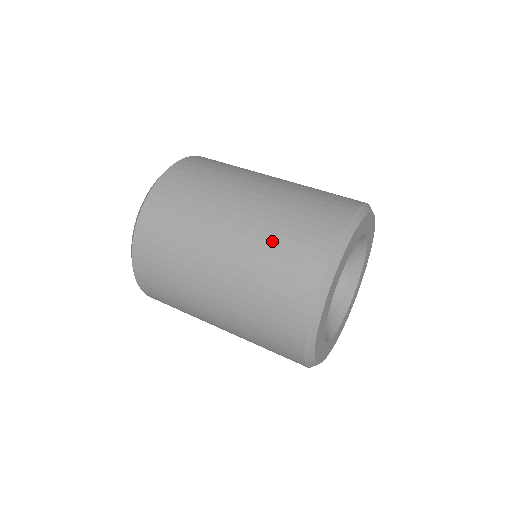
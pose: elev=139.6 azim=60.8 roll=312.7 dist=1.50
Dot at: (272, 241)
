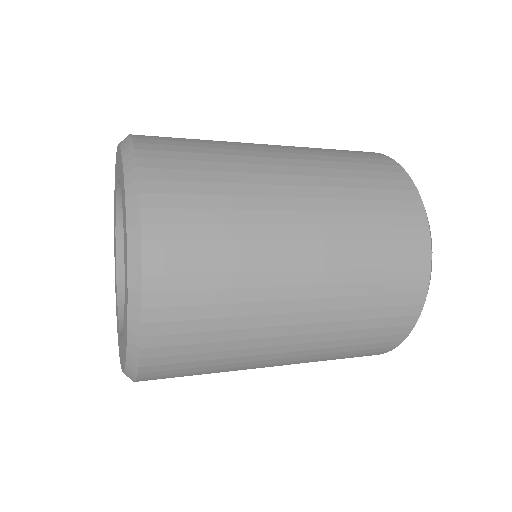
Dot at: (359, 207)
